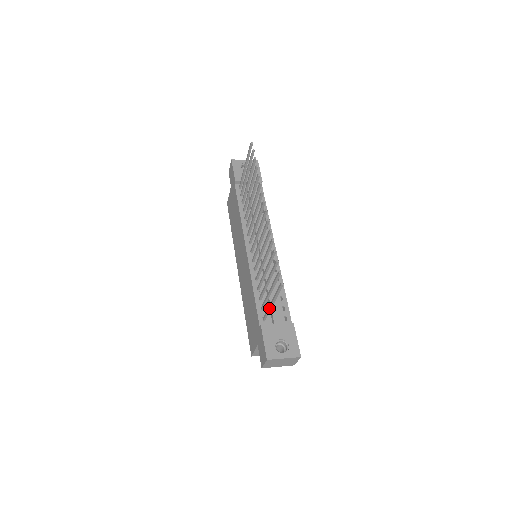
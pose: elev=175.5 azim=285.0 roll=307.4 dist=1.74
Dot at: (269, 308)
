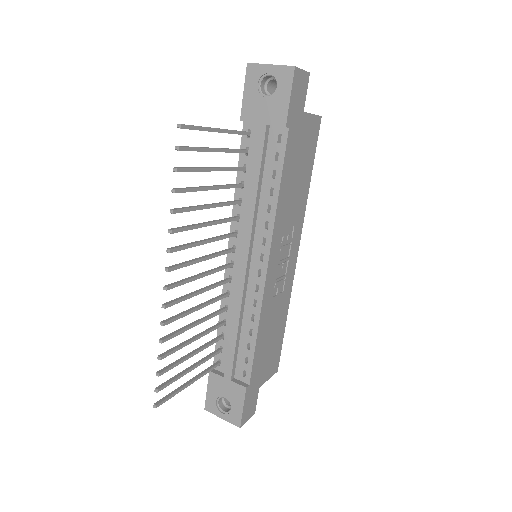
Dot at: (196, 377)
